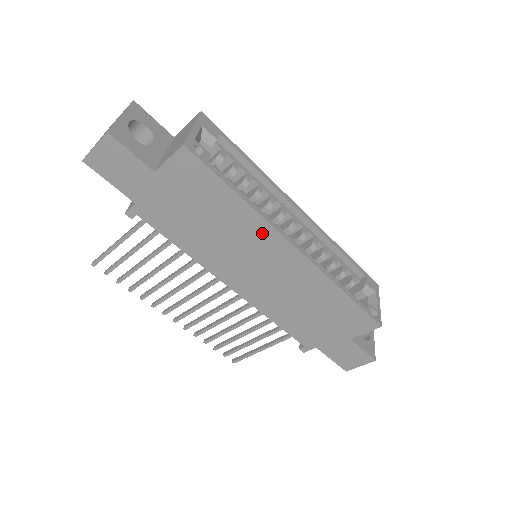
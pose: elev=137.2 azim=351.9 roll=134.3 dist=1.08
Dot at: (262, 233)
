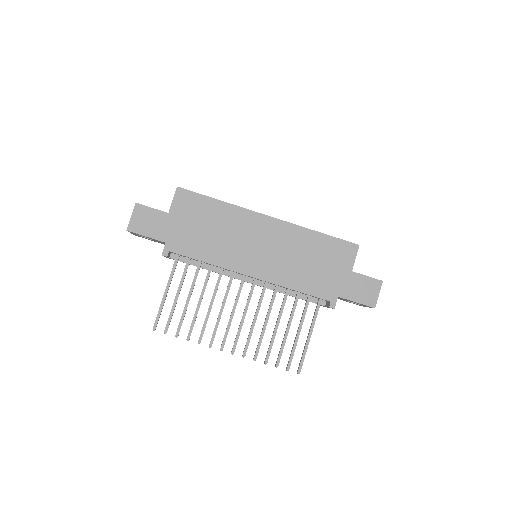
Dot at: (245, 218)
